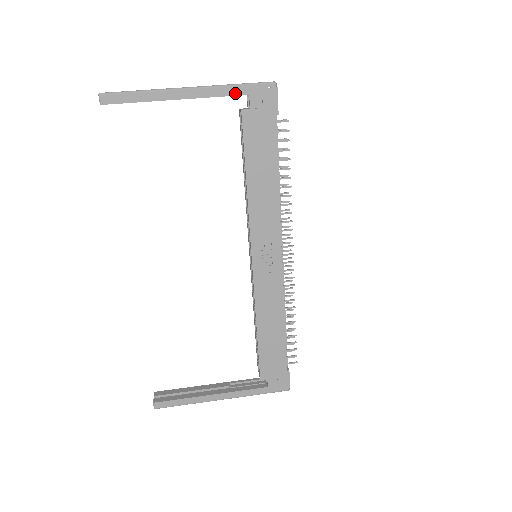
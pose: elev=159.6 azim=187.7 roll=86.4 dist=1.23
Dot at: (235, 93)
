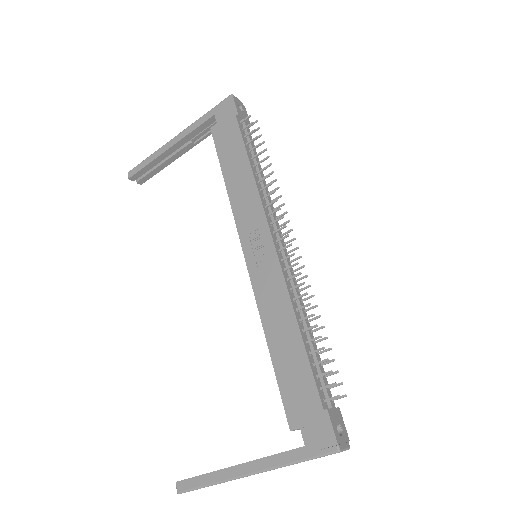
Dot at: (205, 120)
